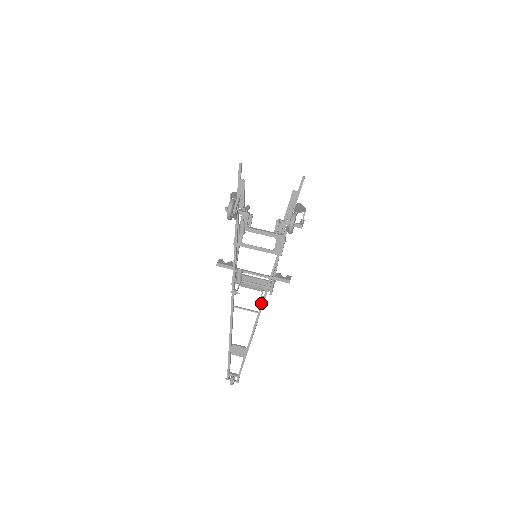
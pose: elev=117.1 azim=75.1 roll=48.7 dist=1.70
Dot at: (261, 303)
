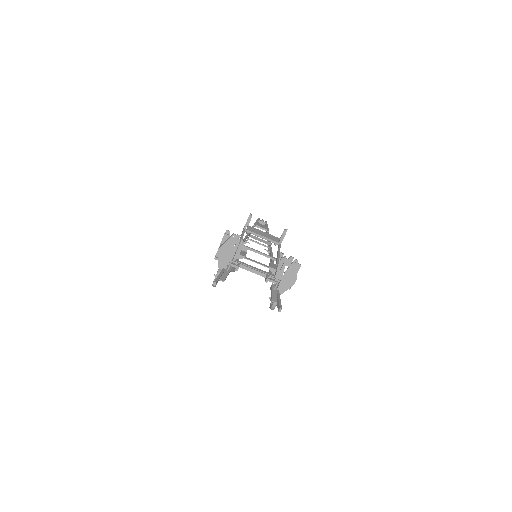
Dot at: occluded
